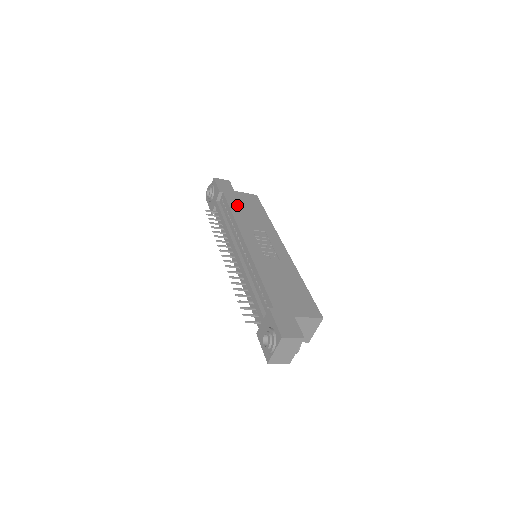
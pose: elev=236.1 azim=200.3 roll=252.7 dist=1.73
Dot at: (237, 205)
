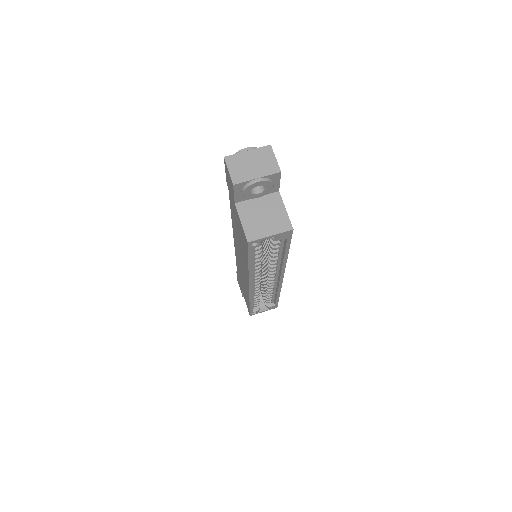
Dot at: occluded
